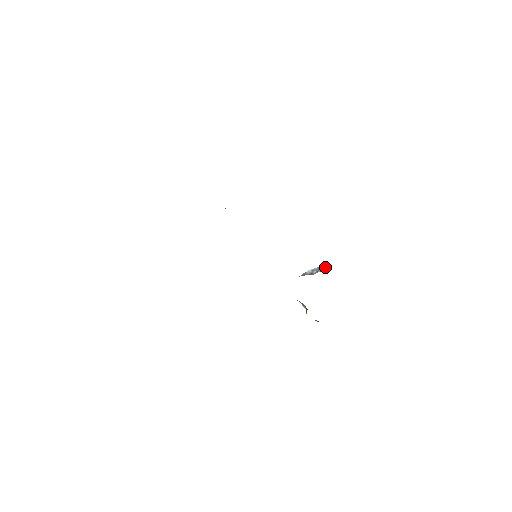
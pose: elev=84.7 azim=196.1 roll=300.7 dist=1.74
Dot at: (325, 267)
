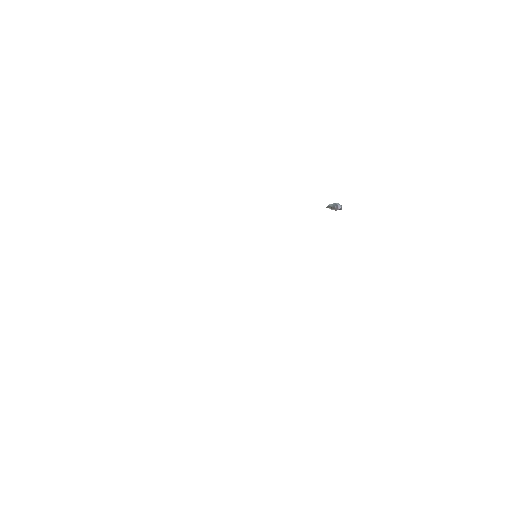
Dot at: (340, 205)
